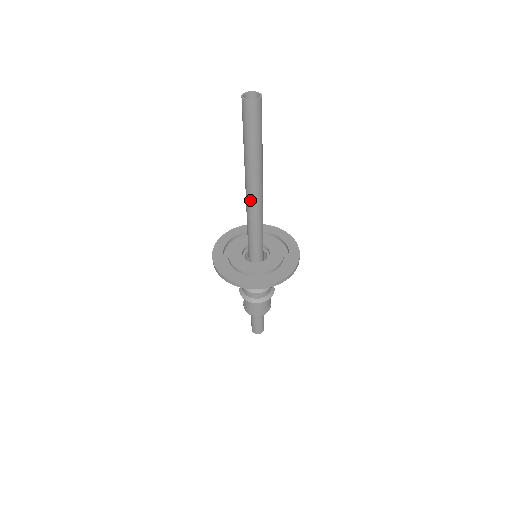
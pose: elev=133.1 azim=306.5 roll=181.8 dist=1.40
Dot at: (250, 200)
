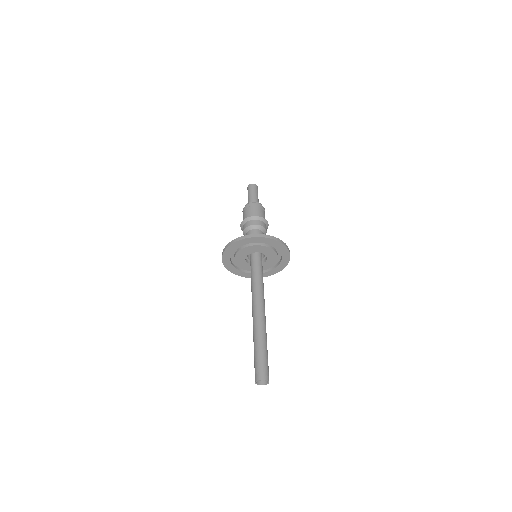
Dot at: occluded
